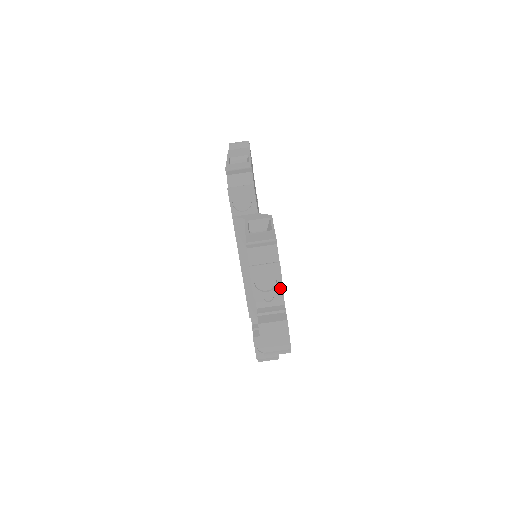
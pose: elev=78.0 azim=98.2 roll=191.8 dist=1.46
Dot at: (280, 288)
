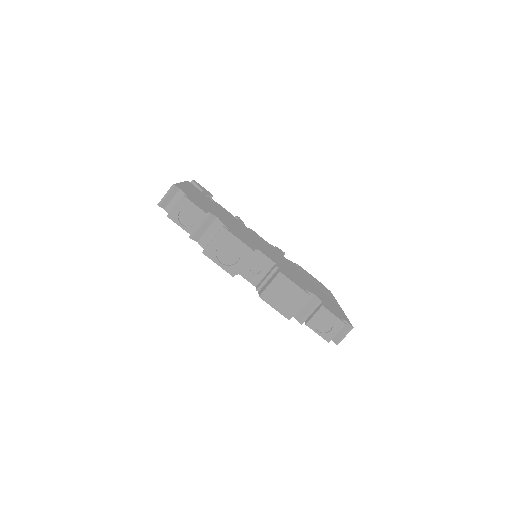
Dot at: (245, 249)
